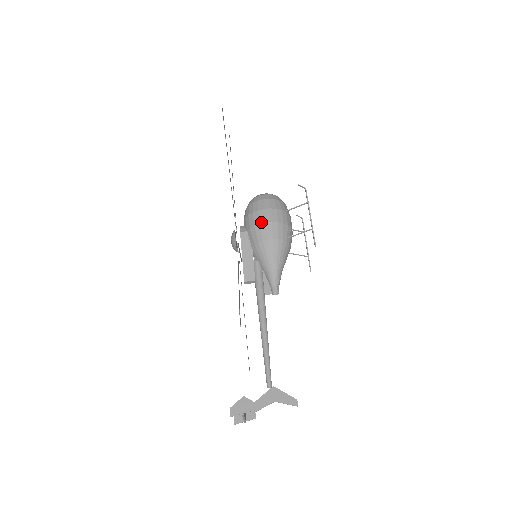
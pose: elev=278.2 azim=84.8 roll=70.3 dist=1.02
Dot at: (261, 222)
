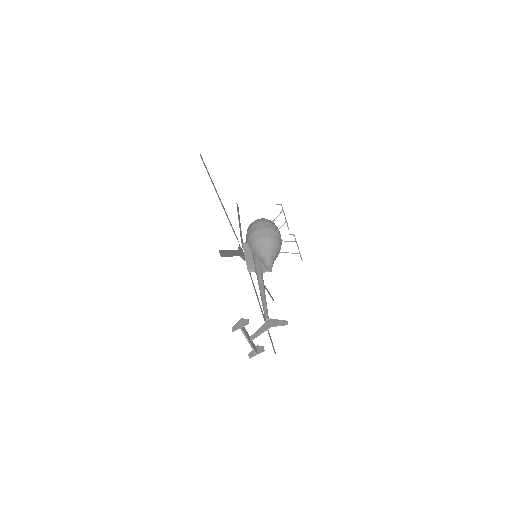
Dot at: (253, 231)
